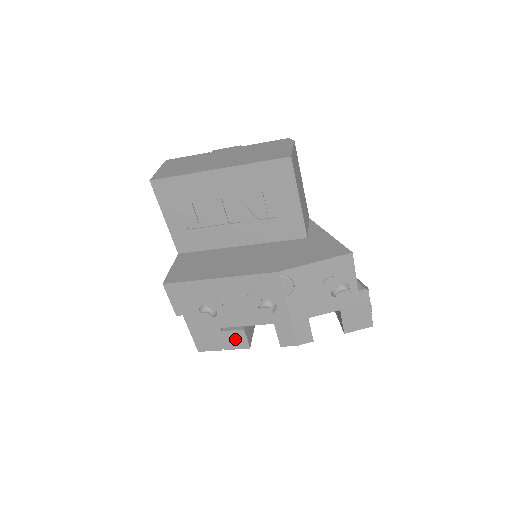
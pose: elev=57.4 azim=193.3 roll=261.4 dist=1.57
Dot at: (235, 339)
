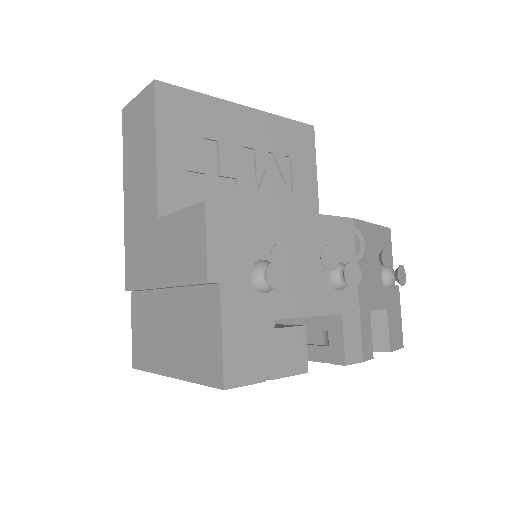
Dot at: (290, 349)
